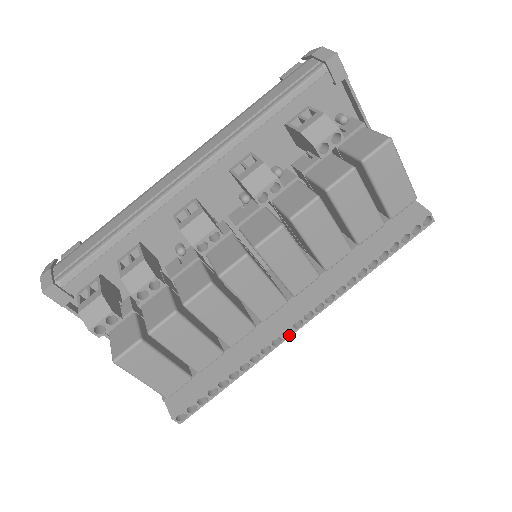
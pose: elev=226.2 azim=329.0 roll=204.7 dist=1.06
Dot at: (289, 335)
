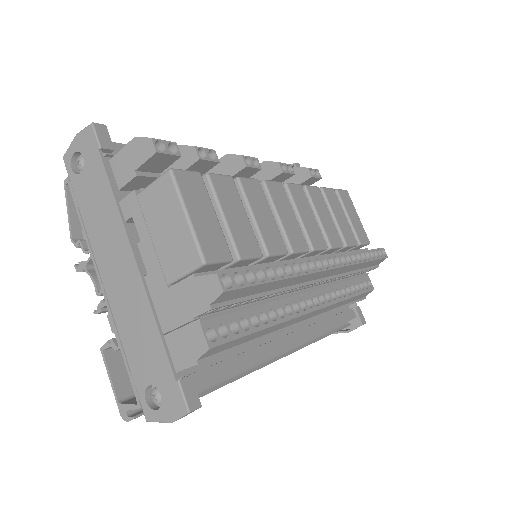
Dot at: (320, 270)
